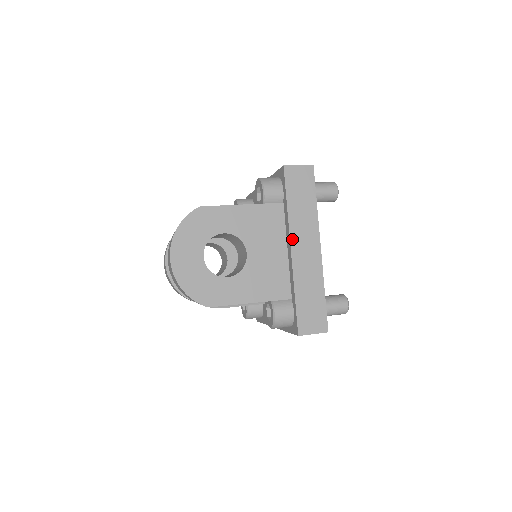
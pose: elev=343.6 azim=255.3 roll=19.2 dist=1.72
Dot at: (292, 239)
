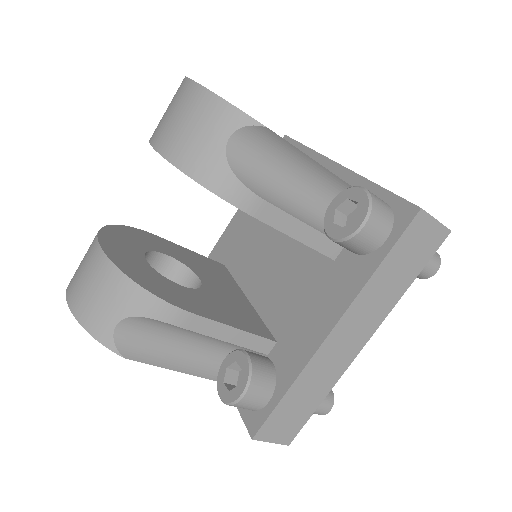
Dot at: (332, 160)
